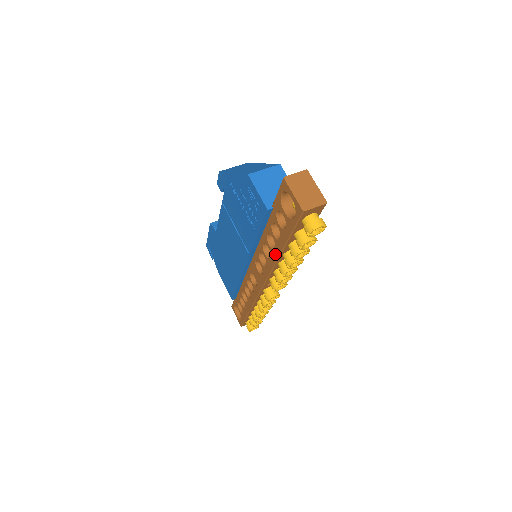
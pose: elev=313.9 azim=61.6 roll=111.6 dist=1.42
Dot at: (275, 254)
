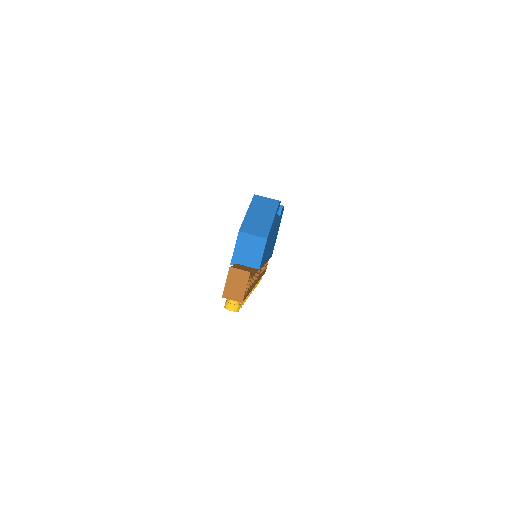
Dot at: occluded
